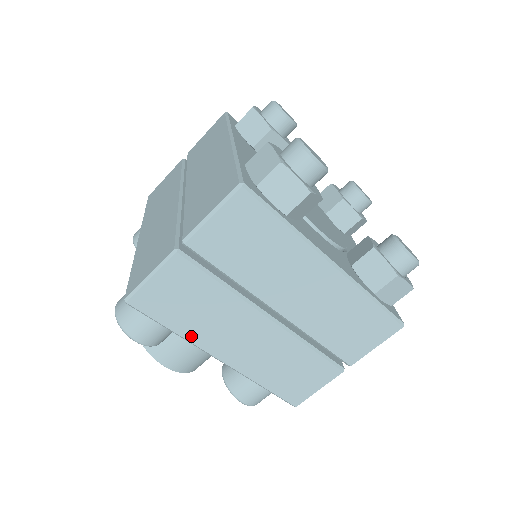
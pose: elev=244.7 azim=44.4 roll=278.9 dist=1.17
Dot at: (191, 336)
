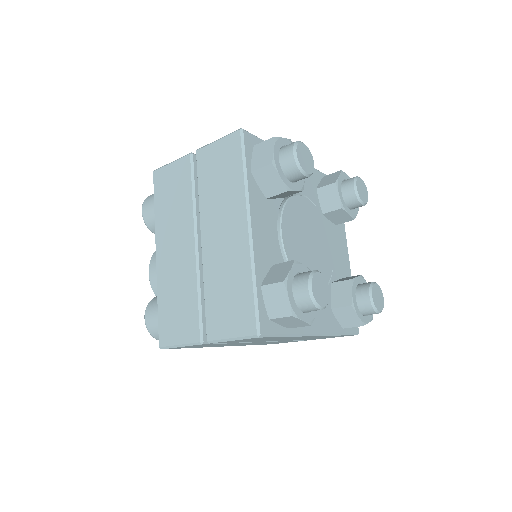
Dot at: occluded
